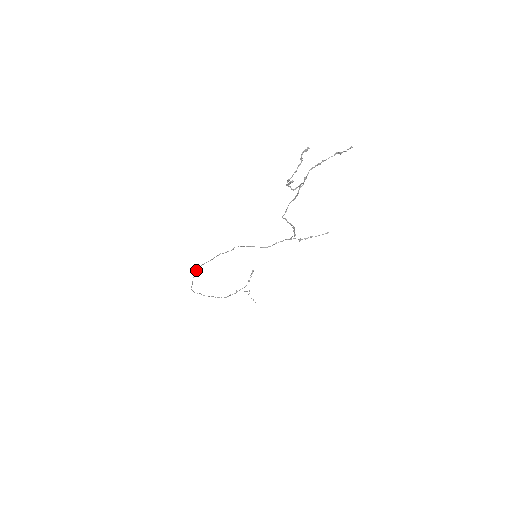
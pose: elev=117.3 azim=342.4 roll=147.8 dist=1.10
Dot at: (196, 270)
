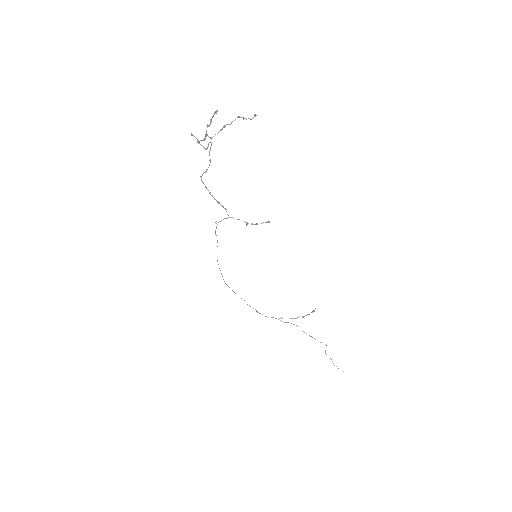
Dot at: occluded
